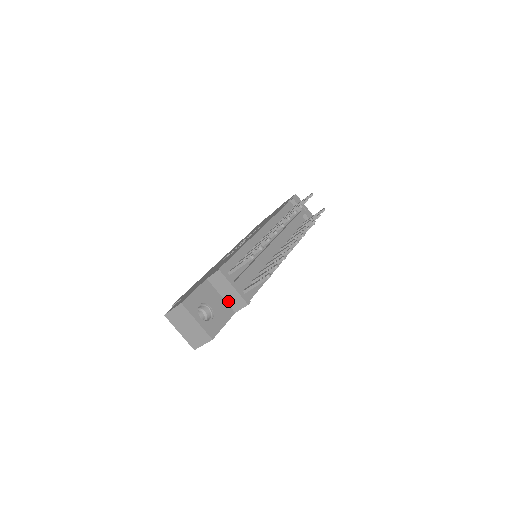
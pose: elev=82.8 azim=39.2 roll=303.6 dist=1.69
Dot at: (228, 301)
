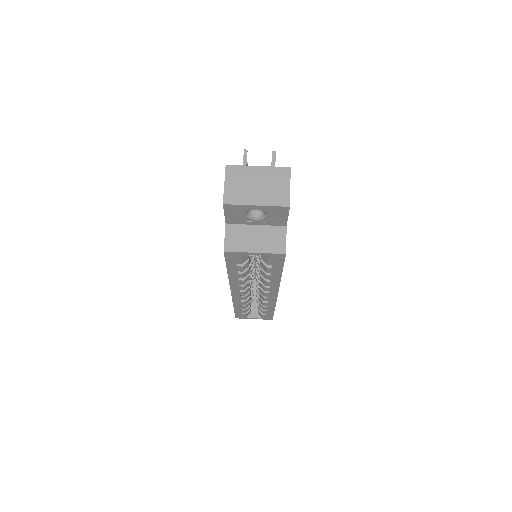
Dot at: occluded
